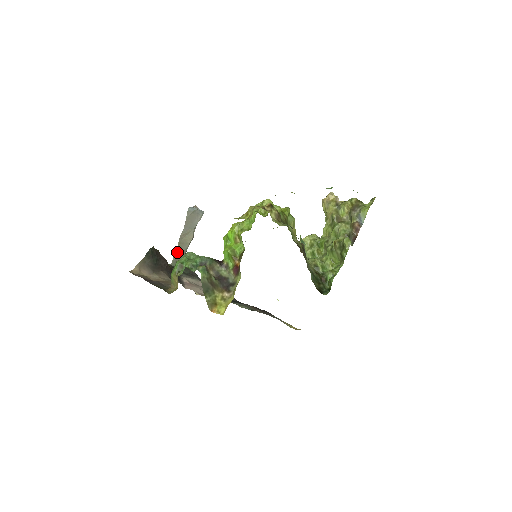
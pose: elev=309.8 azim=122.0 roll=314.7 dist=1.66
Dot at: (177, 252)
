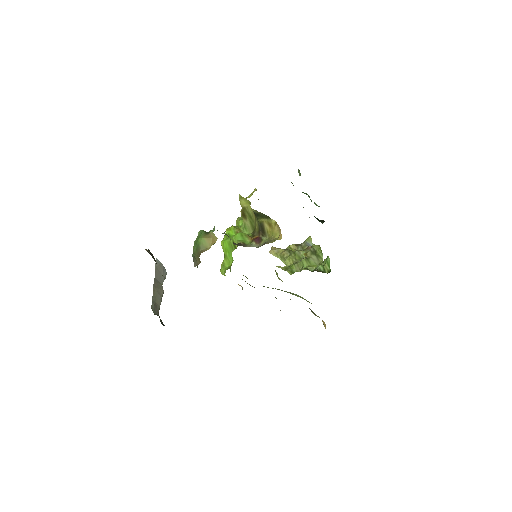
Dot at: (153, 300)
